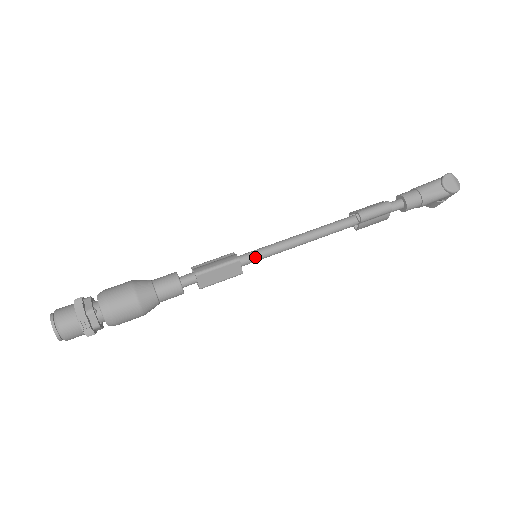
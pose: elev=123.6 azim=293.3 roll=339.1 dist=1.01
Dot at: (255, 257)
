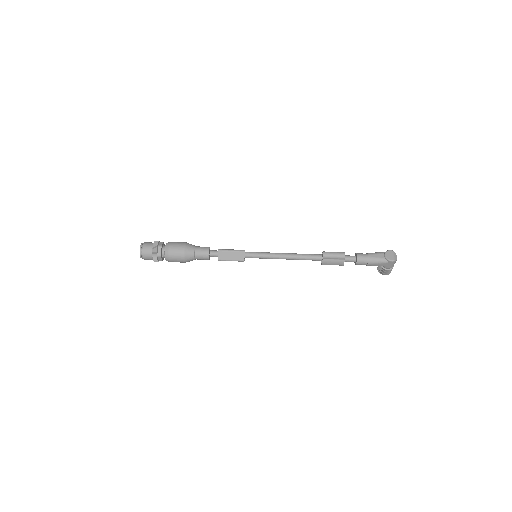
Dot at: (254, 254)
